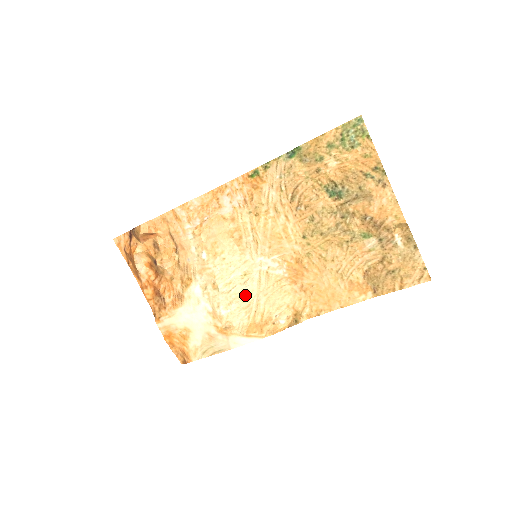
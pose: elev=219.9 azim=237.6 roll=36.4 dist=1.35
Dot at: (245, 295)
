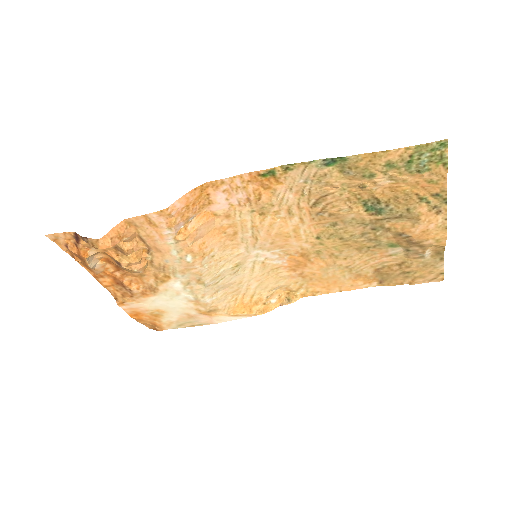
Dot at: (234, 282)
